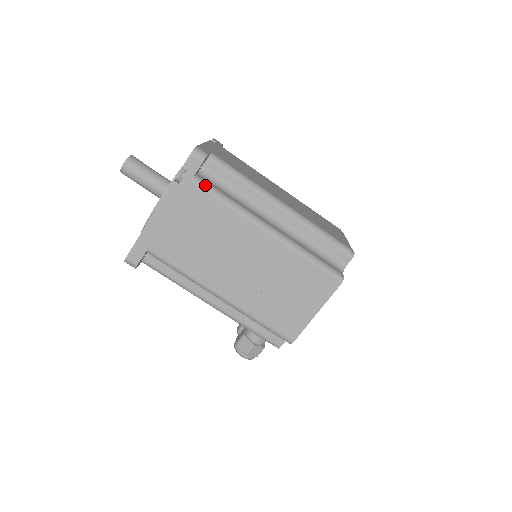
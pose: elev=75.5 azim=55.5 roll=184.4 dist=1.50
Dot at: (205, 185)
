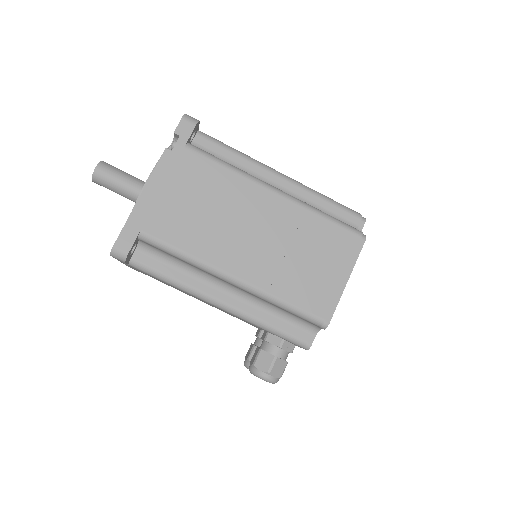
Dot at: (201, 150)
